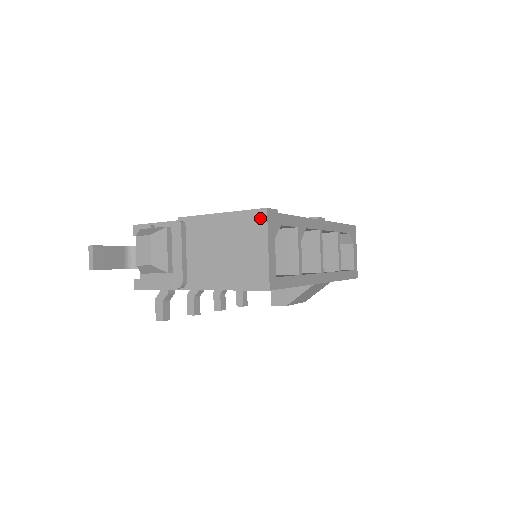
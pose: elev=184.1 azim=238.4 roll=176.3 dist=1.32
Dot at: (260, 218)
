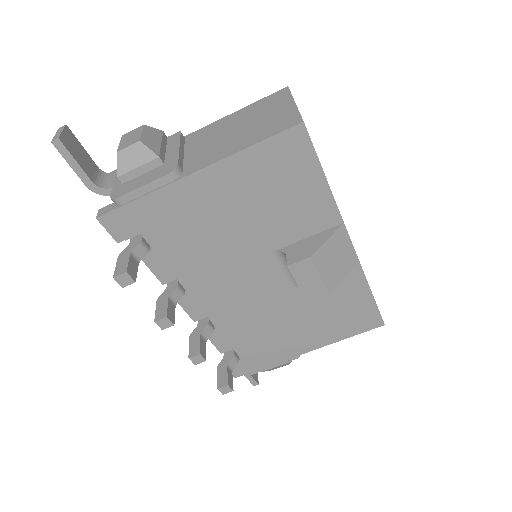
Dot at: (280, 92)
